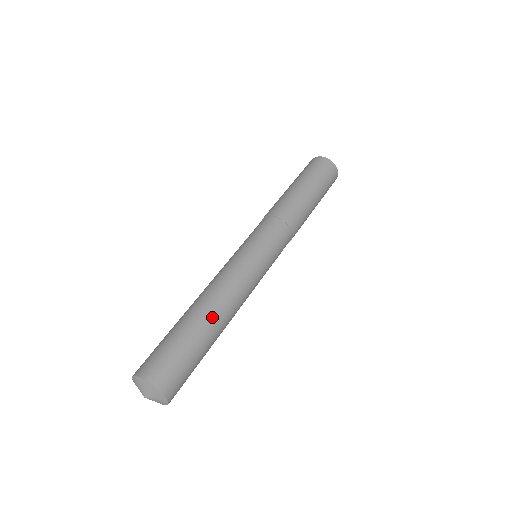
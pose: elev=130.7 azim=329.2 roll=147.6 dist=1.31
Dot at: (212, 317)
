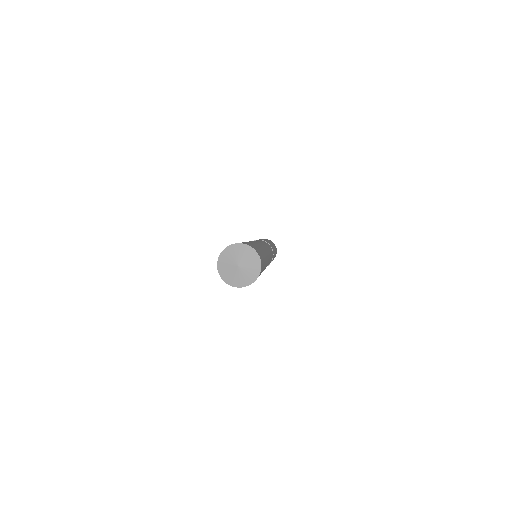
Dot at: (263, 250)
